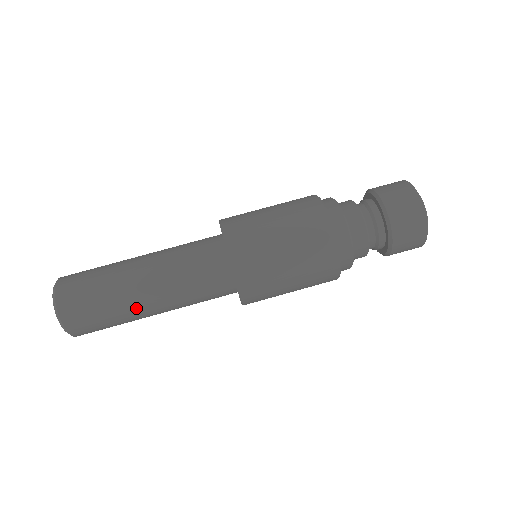
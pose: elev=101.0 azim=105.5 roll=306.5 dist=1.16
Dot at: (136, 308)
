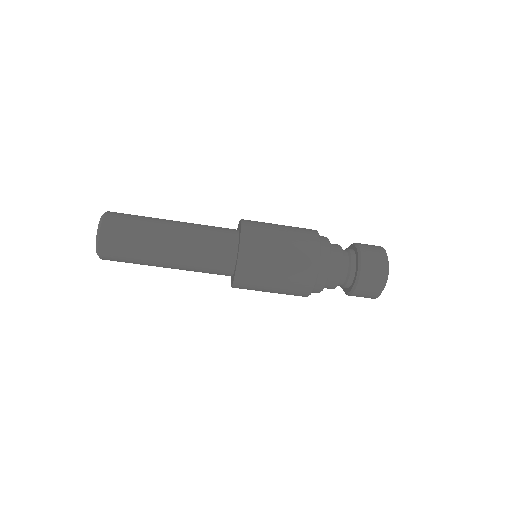
Dot at: occluded
